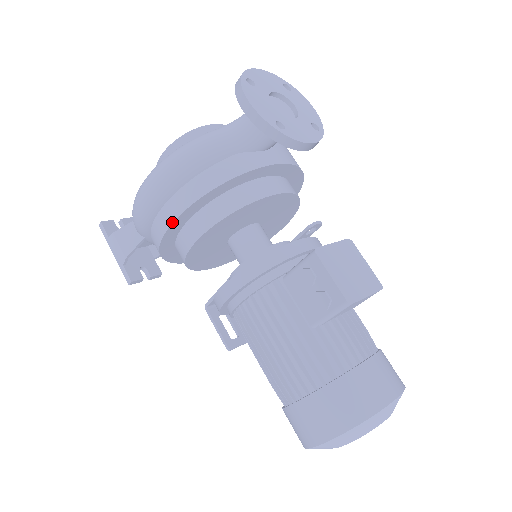
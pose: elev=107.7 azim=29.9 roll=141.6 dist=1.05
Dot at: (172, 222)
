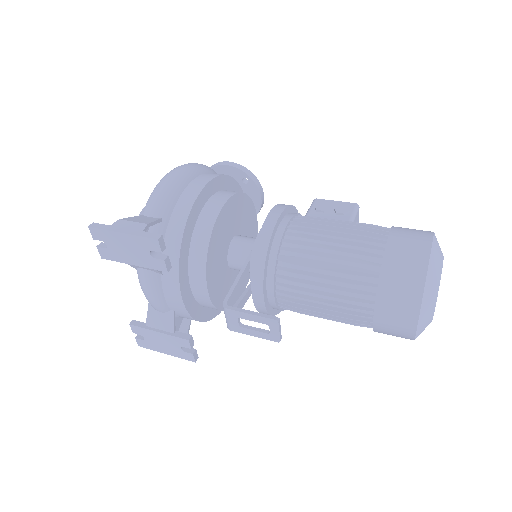
Dot at: (209, 180)
